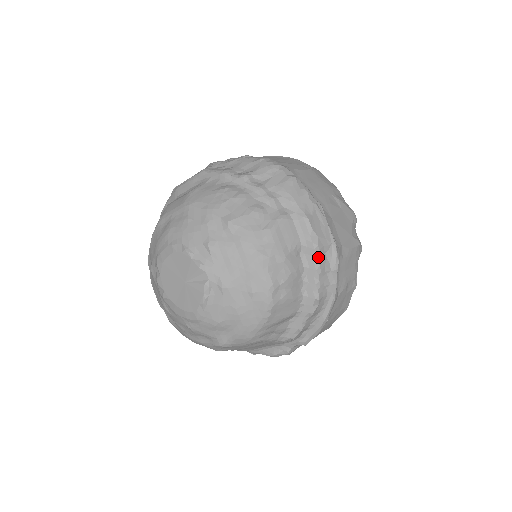
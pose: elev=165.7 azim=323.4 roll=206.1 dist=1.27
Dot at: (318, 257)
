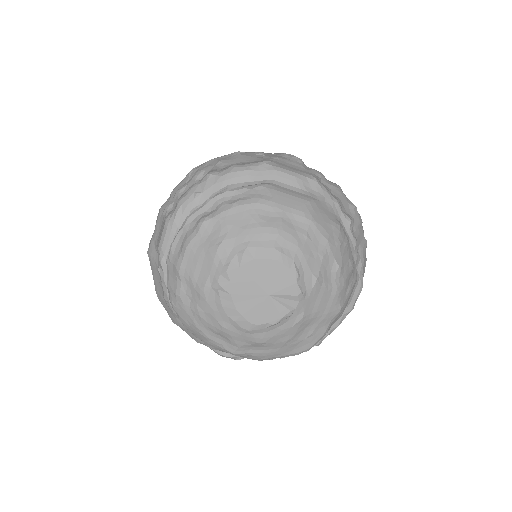
Dot at: occluded
